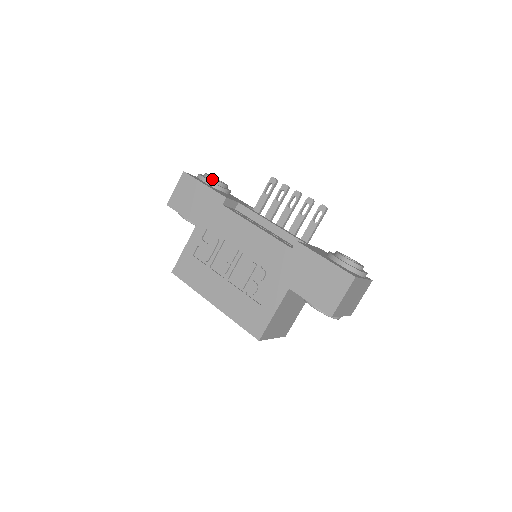
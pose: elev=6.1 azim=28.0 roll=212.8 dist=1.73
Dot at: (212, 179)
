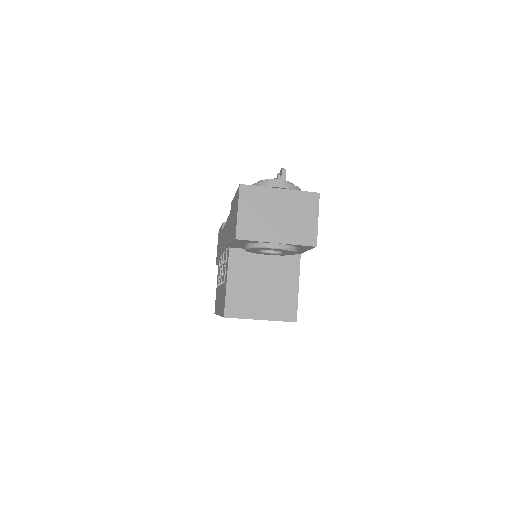
Dot at: occluded
